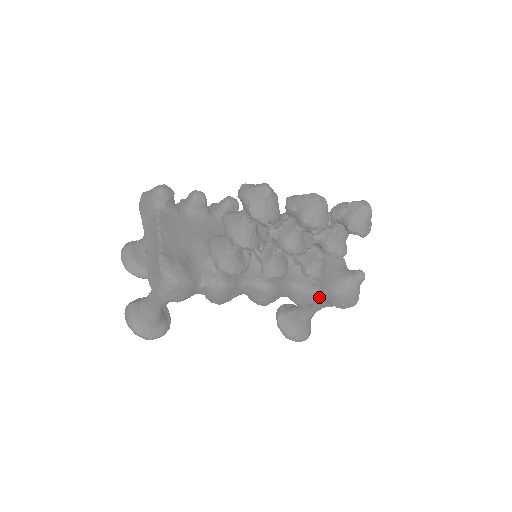
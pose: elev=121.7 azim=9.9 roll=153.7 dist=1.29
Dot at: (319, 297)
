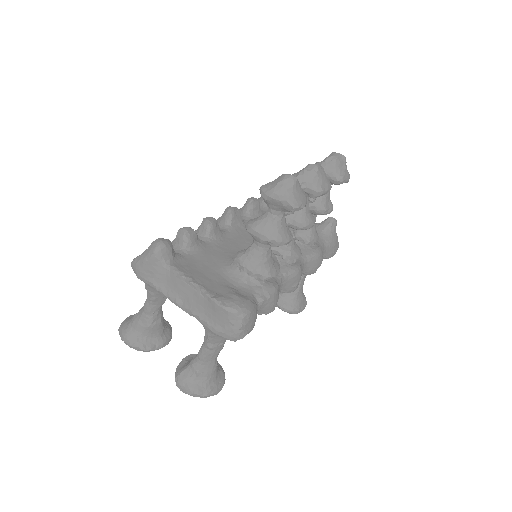
Dot at: (322, 256)
